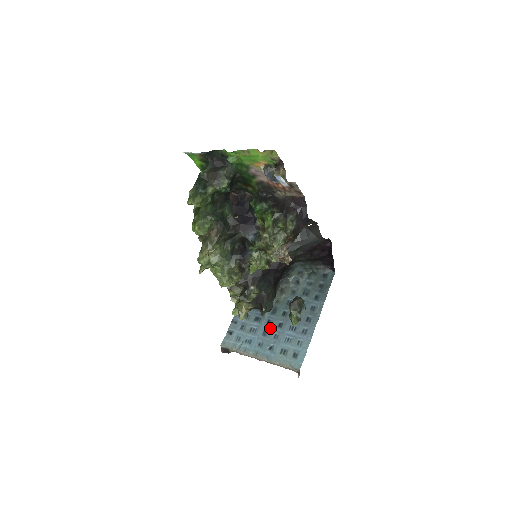
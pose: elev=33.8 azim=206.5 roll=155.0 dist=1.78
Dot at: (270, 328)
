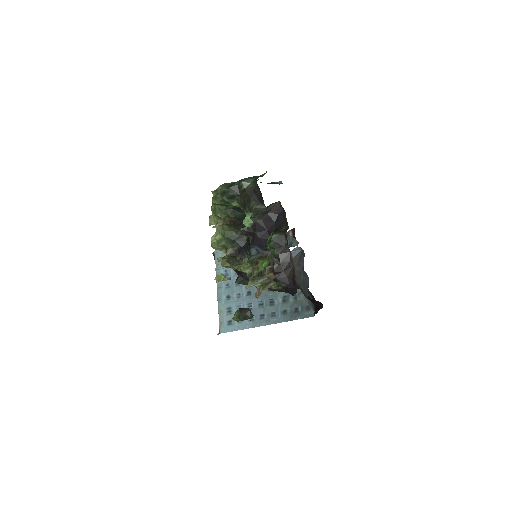
Dot at: (243, 286)
